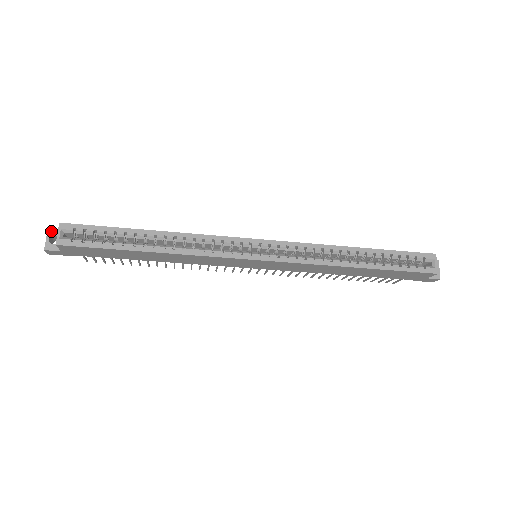
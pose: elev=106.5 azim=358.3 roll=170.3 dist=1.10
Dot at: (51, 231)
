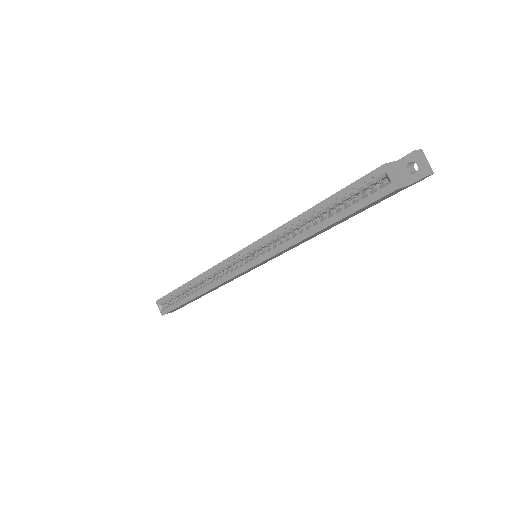
Dot at: occluded
